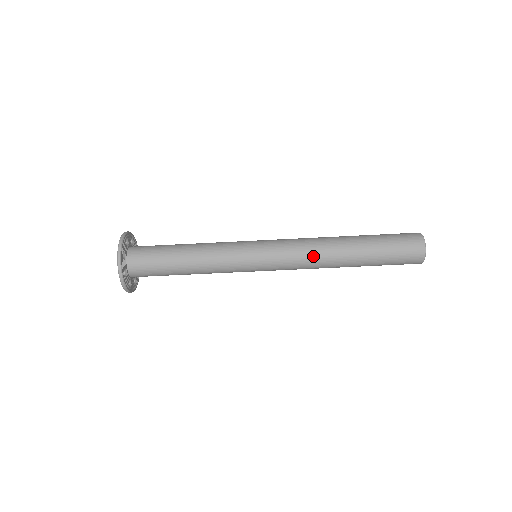
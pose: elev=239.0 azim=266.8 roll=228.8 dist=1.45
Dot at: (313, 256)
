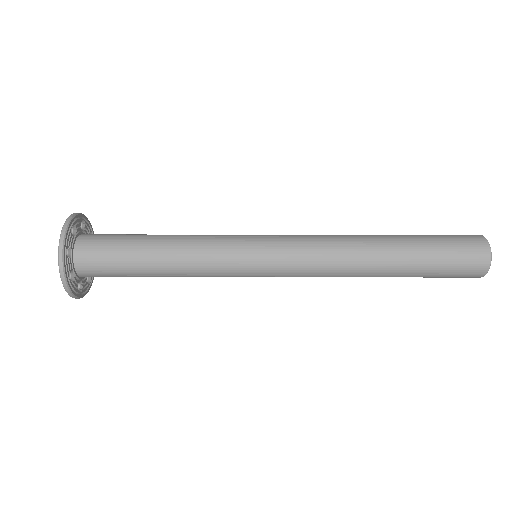
Dot at: occluded
